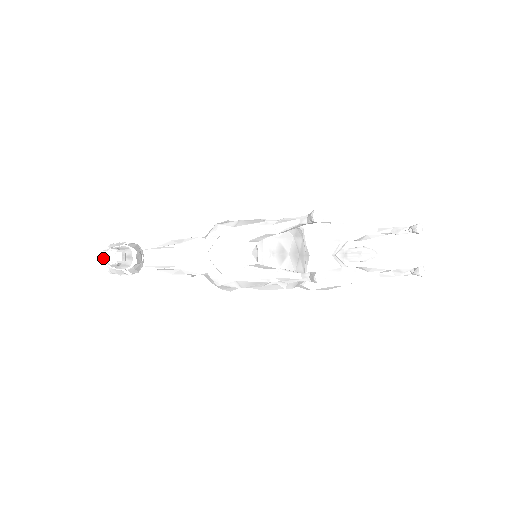
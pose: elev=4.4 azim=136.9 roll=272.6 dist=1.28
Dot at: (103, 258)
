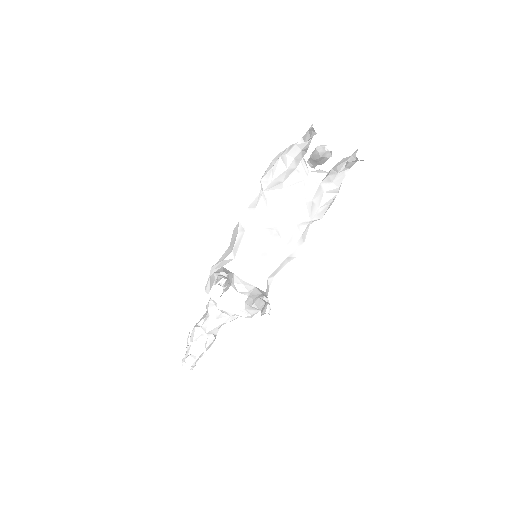
Dot at: (186, 369)
